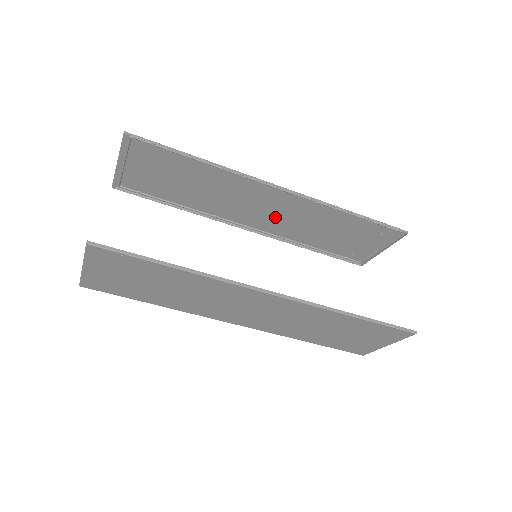
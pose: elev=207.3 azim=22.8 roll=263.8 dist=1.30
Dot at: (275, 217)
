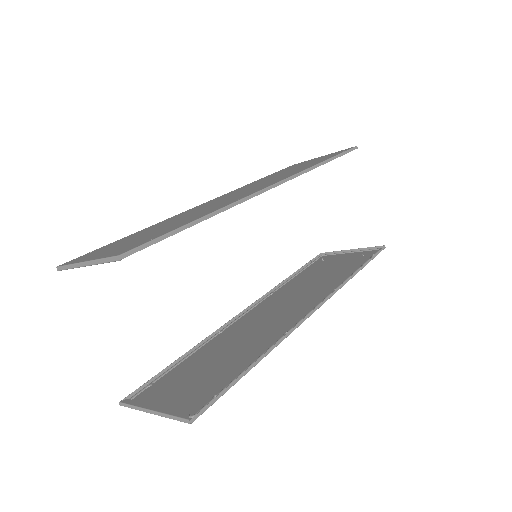
Dot at: (242, 190)
